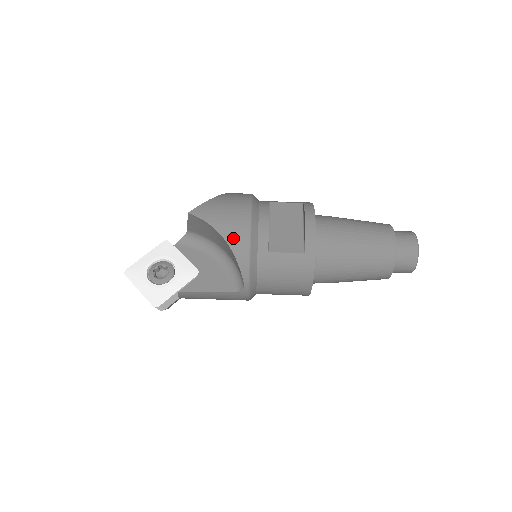
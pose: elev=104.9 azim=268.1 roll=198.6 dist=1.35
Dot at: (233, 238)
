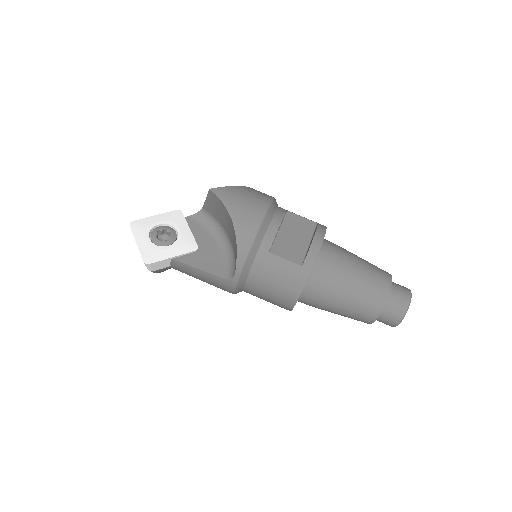
Dot at: (242, 226)
